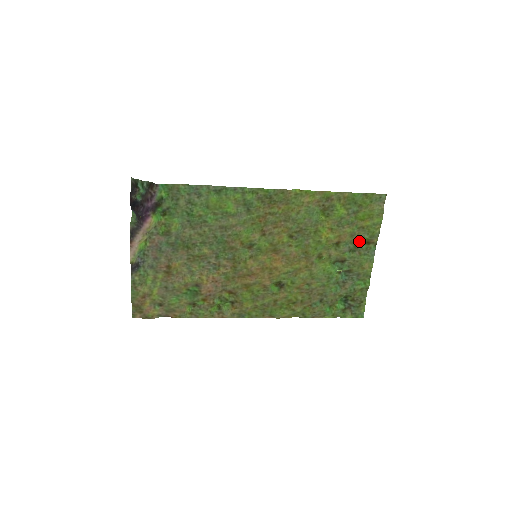
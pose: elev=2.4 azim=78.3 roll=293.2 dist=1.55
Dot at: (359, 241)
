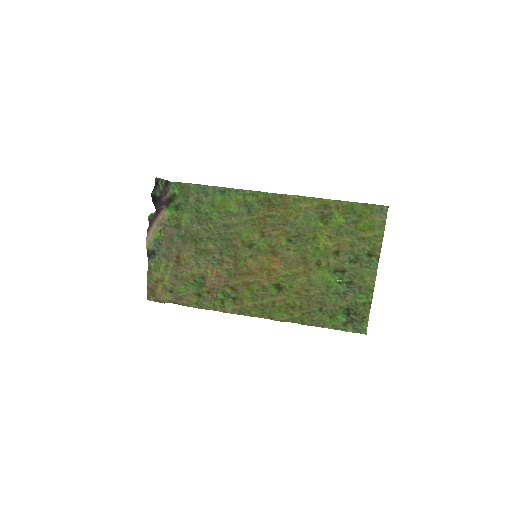
Dot at: (360, 252)
